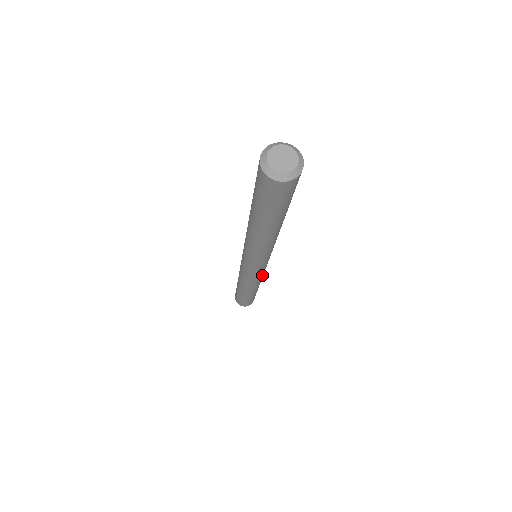
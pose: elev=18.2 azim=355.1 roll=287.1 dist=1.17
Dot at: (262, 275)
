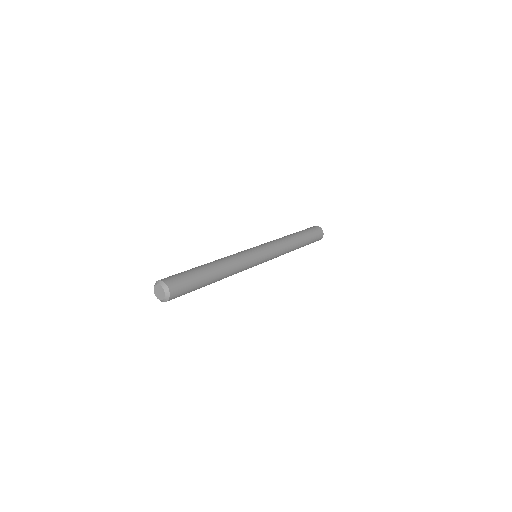
Dot at: (278, 254)
